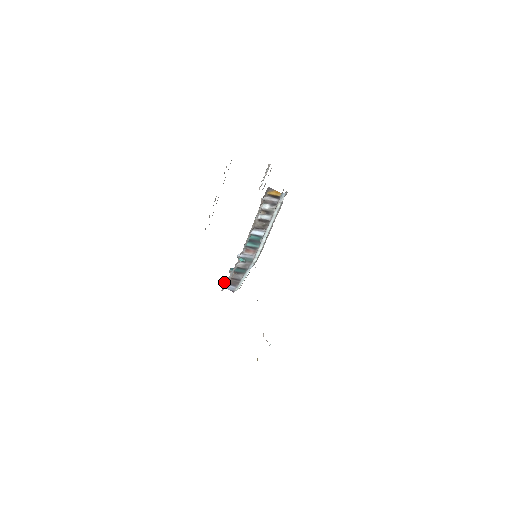
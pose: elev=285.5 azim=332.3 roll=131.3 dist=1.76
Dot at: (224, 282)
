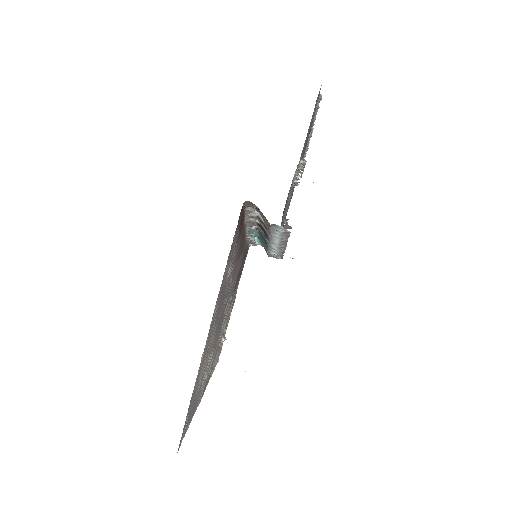
Dot at: occluded
